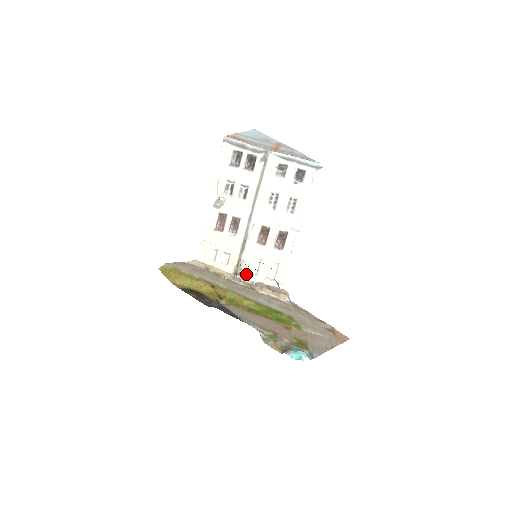
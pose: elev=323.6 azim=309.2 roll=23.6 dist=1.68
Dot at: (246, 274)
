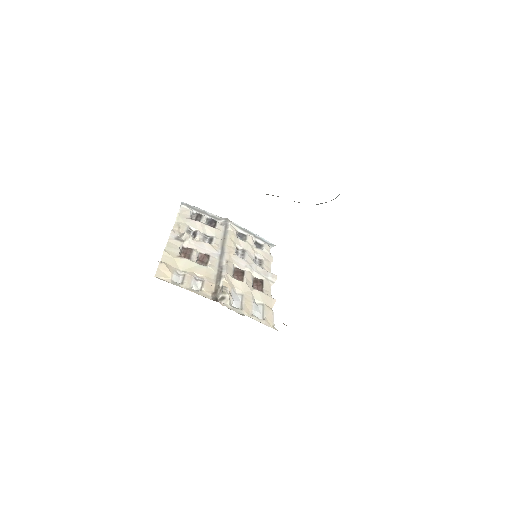
Dot at: (228, 304)
